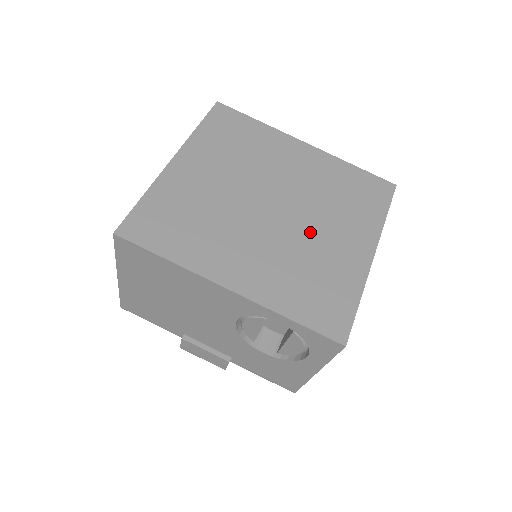
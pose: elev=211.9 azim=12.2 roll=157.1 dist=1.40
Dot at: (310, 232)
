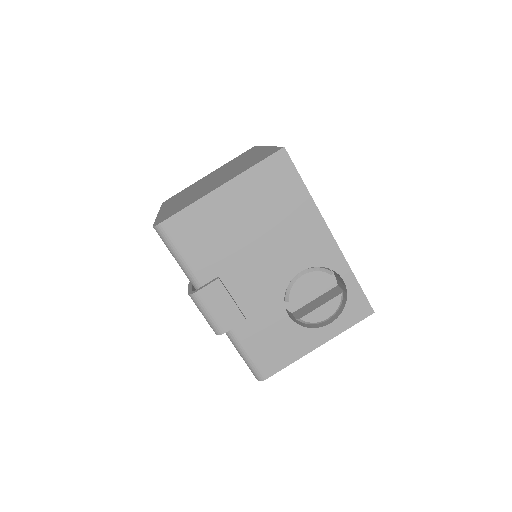
Dot at: occluded
